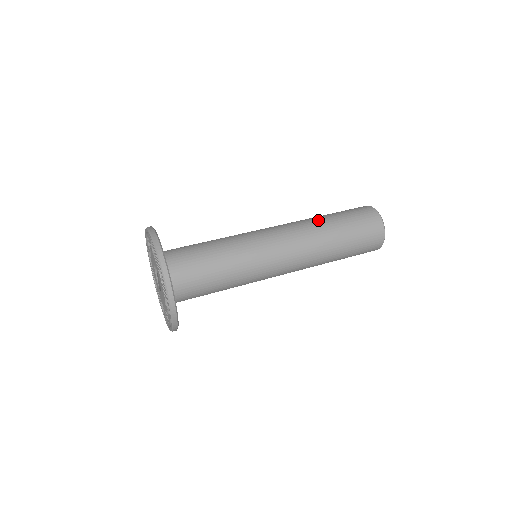
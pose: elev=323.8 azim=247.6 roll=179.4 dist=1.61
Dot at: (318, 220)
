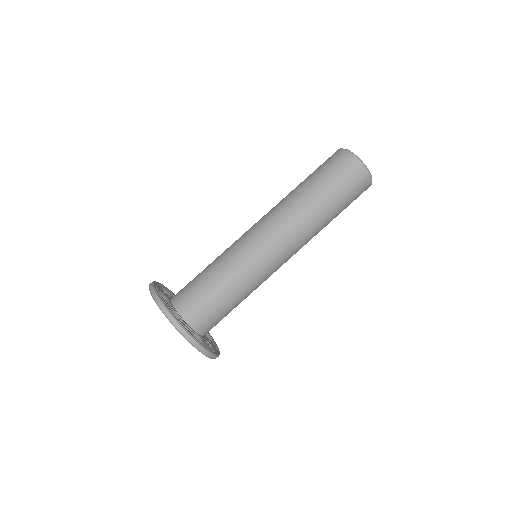
Dot at: (318, 217)
